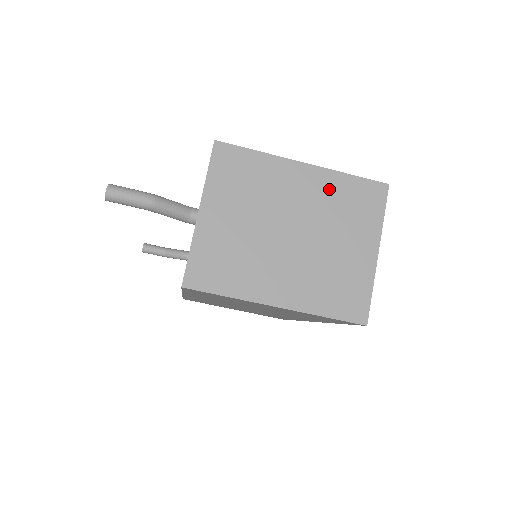
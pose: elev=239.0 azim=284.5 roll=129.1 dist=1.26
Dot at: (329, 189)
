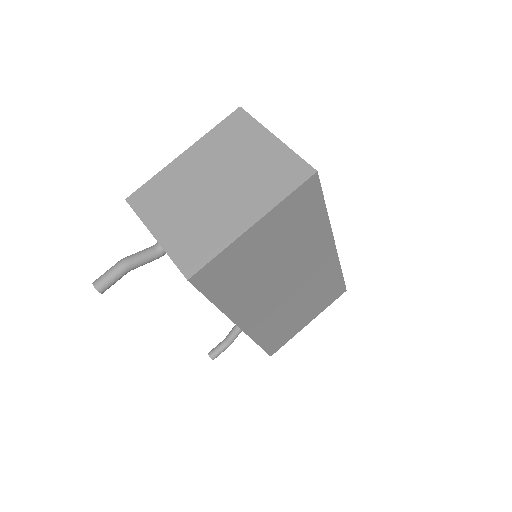
Dot at: (211, 146)
